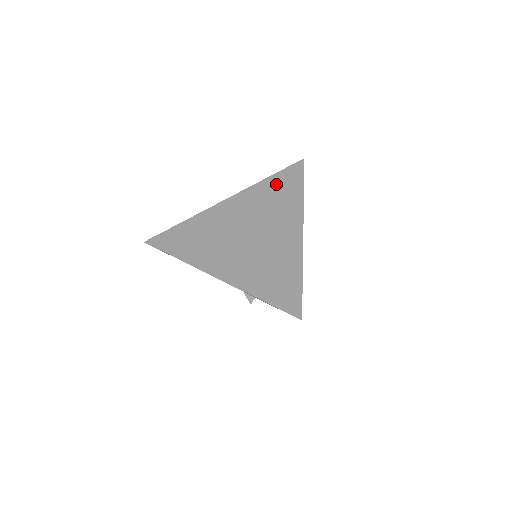
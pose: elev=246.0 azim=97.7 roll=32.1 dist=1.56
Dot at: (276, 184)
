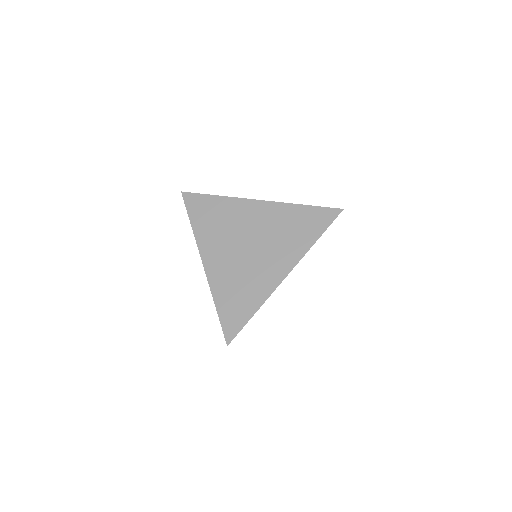
Dot at: (303, 217)
